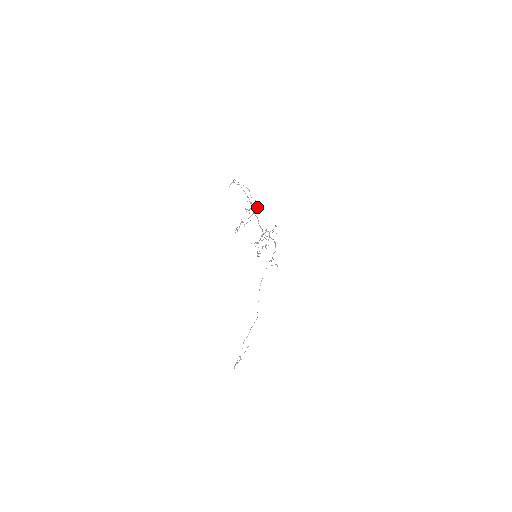
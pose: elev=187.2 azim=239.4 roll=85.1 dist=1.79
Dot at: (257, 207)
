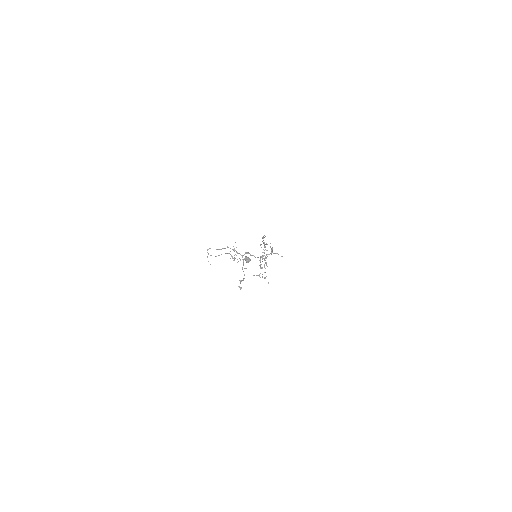
Dot at: (245, 260)
